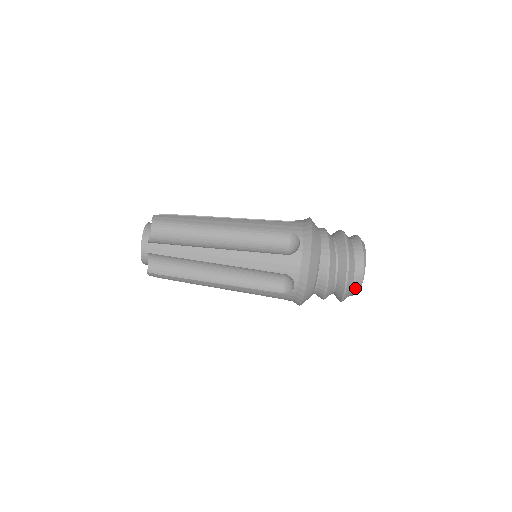
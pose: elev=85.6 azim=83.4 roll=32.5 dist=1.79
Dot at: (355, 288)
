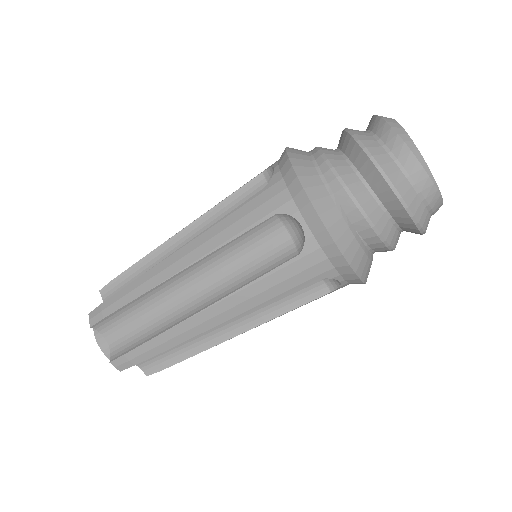
Dot at: (434, 210)
